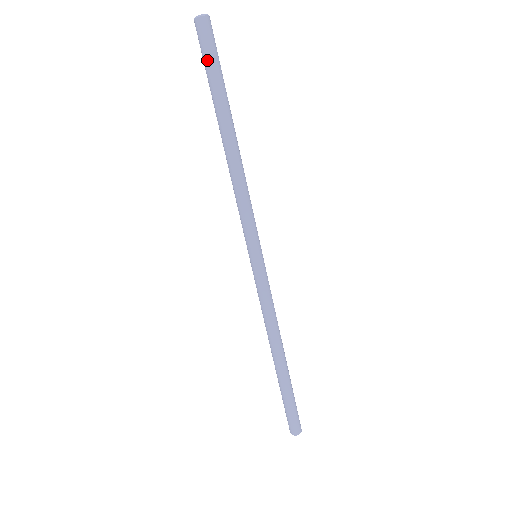
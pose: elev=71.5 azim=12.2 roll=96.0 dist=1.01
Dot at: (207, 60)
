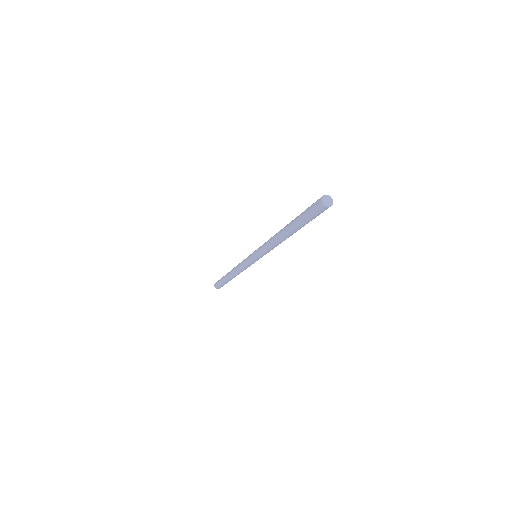
Dot at: (309, 216)
